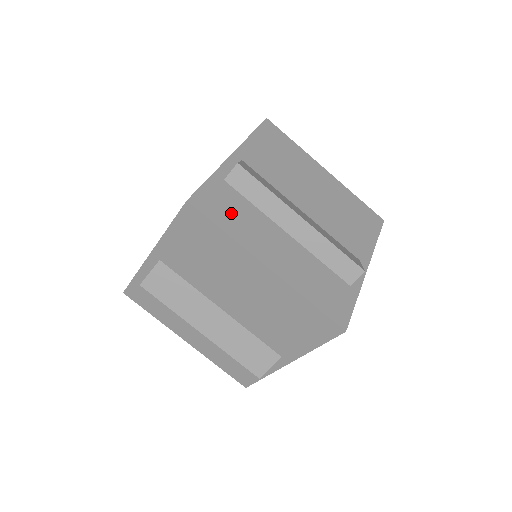
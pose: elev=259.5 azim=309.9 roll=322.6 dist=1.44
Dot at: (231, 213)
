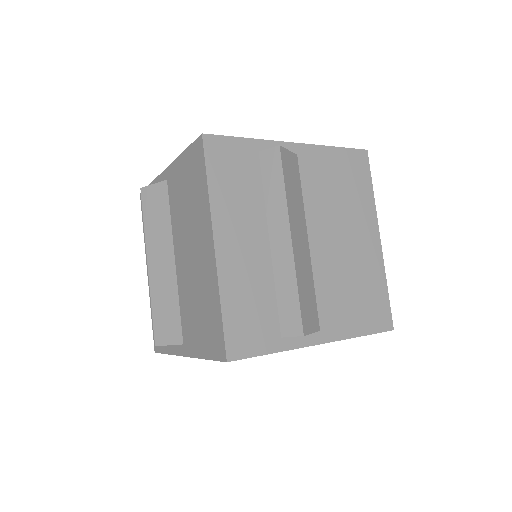
Dot at: (233, 178)
